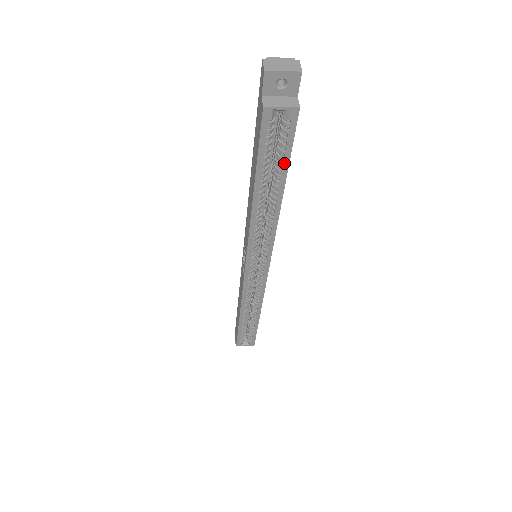
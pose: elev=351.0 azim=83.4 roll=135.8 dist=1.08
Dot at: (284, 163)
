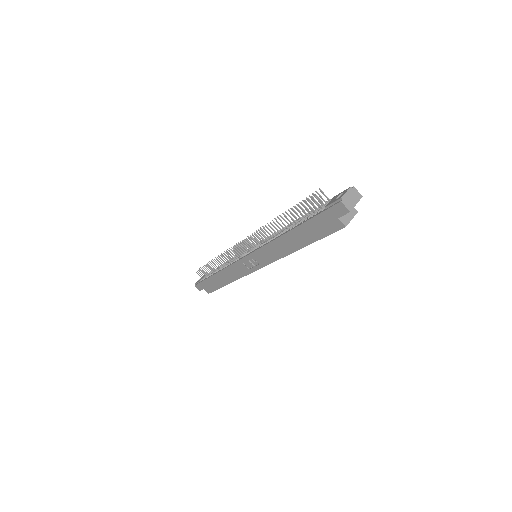
Dot at: occluded
